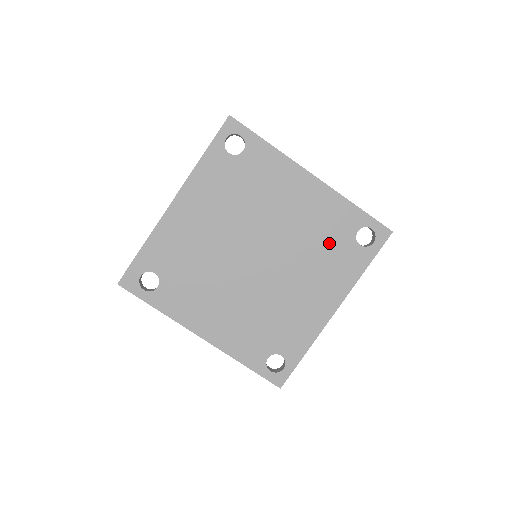
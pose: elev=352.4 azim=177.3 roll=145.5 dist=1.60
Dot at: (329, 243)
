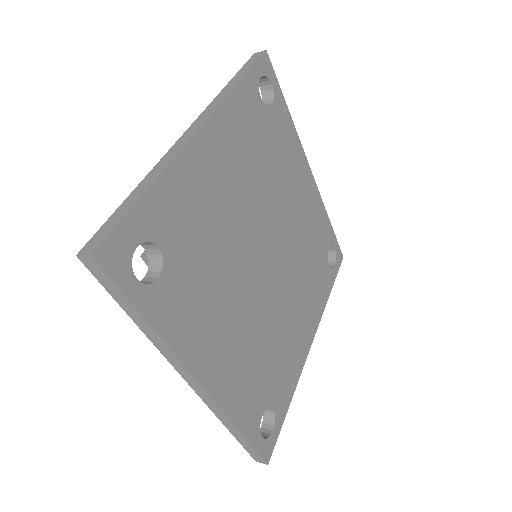
Dot at: (314, 256)
